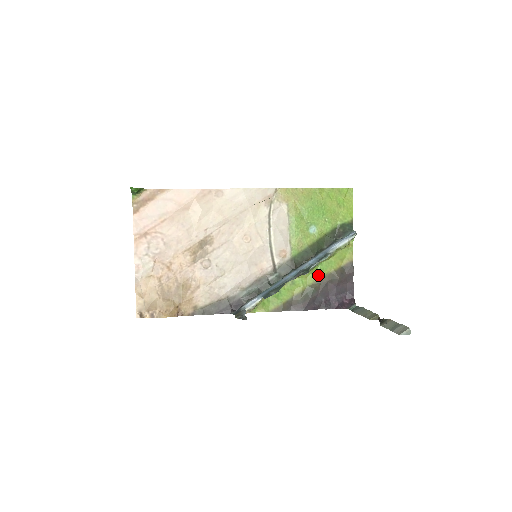
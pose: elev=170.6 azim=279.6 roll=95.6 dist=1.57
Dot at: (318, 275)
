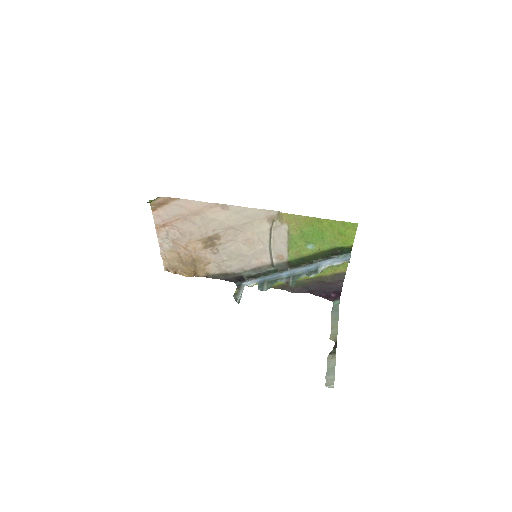
Dot at: occluded
